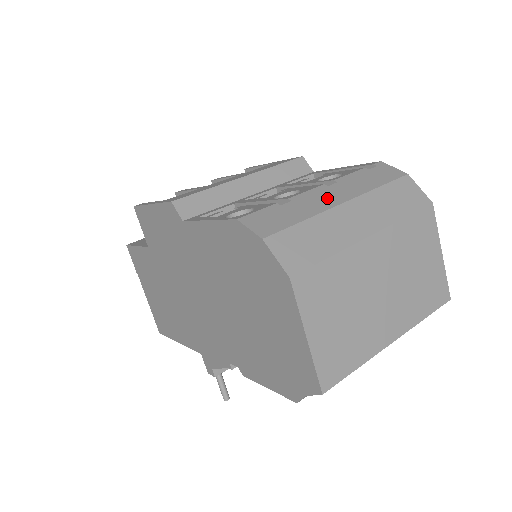
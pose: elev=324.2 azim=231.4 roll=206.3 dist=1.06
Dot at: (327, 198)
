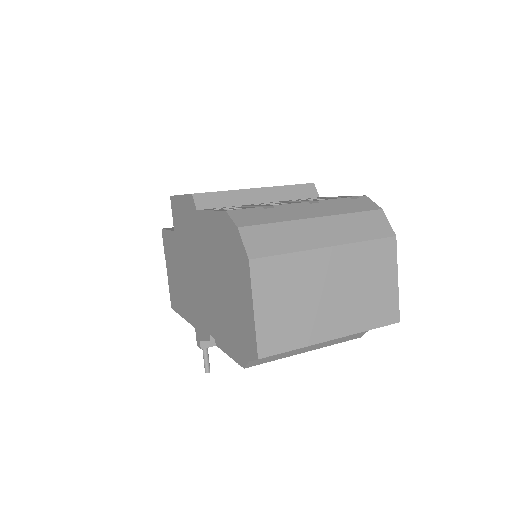
Dot at: (304, 212)
